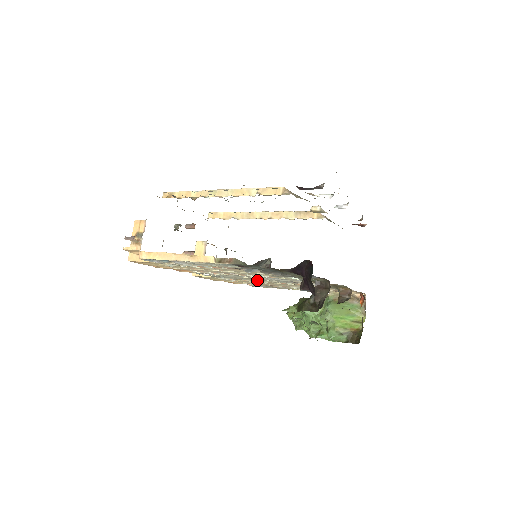
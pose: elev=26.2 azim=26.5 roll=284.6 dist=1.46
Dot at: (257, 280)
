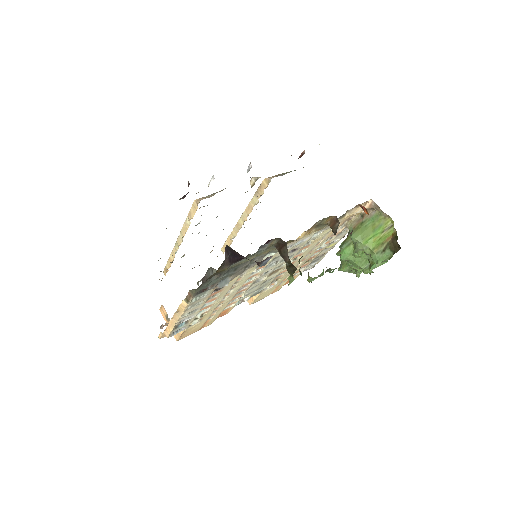
Dot at: (280, 270)
